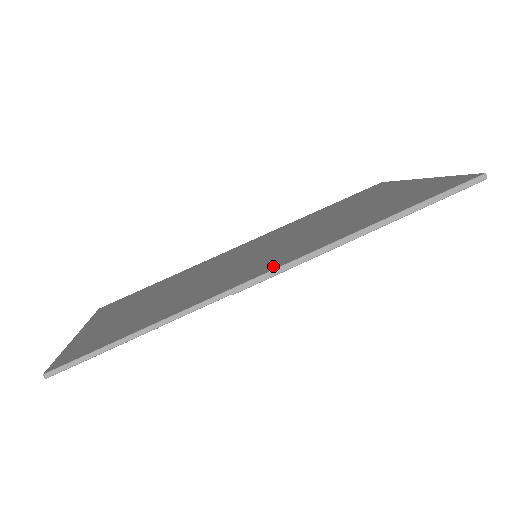
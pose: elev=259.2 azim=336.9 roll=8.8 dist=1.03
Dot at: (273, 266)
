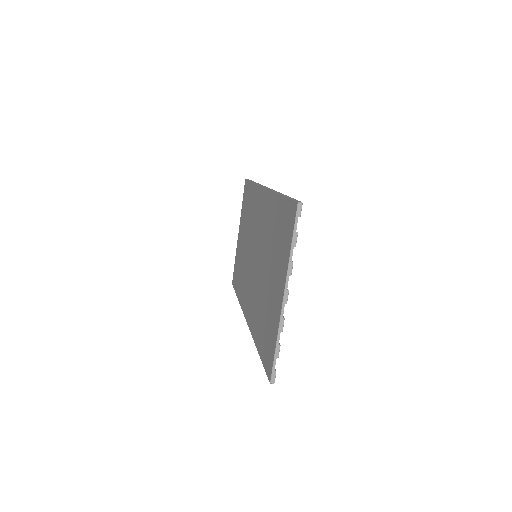
Dot at: (246, 314)
